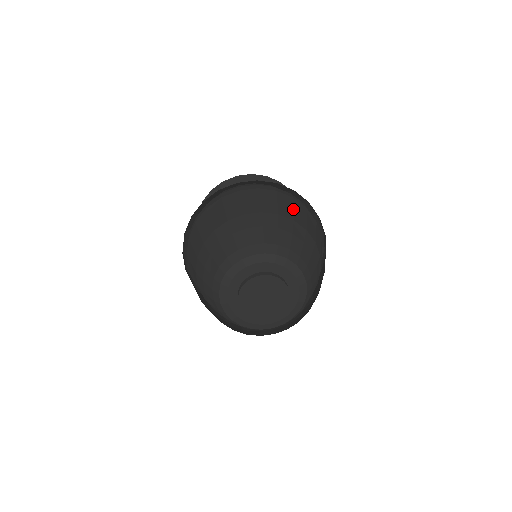
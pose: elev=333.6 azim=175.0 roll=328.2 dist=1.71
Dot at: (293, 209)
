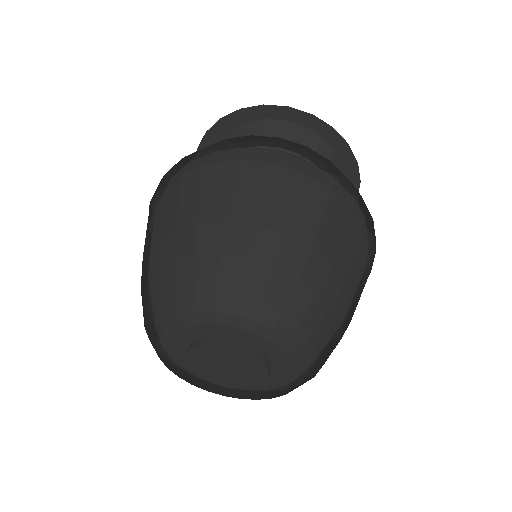
Dot at: (201, 195)
